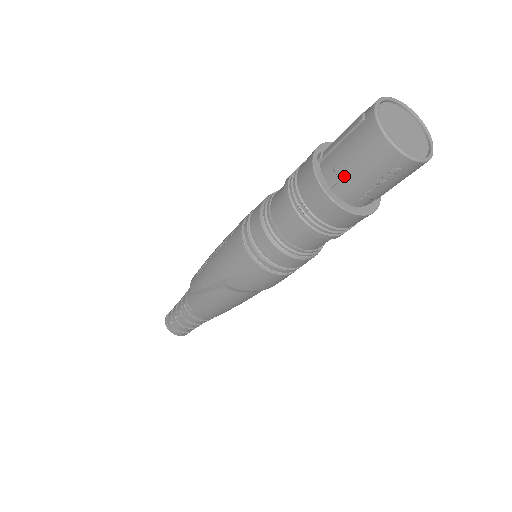
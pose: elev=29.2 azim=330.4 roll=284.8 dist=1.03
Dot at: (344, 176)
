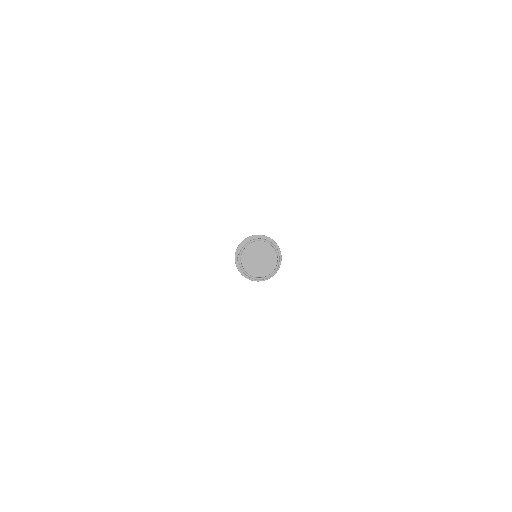
Dot at: occluded
